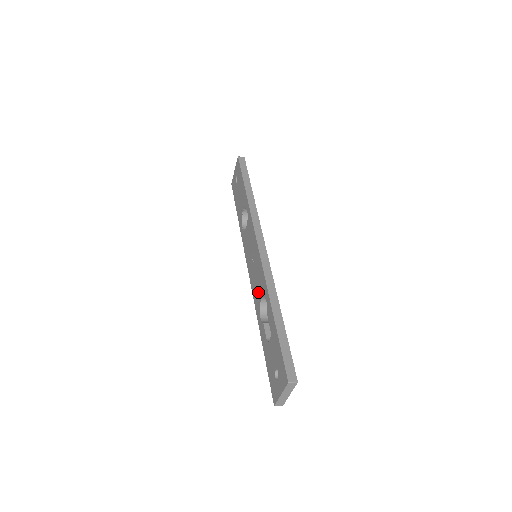
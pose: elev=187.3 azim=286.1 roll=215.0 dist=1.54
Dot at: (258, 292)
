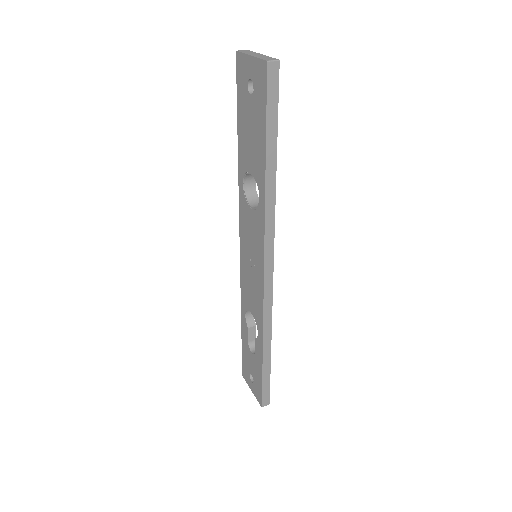
Dot at: (249, 301)
